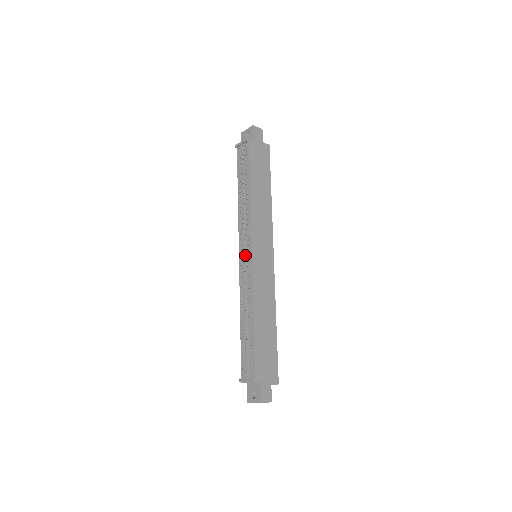
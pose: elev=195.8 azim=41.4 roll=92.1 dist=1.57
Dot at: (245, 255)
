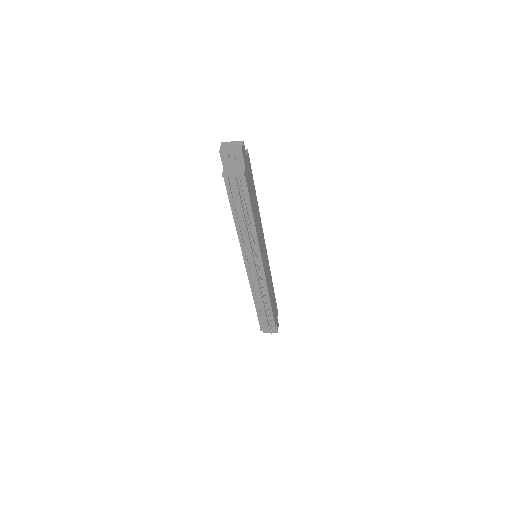
Dot at: occluded
